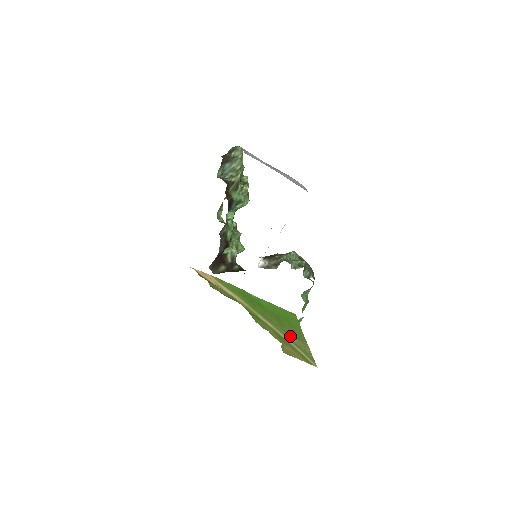
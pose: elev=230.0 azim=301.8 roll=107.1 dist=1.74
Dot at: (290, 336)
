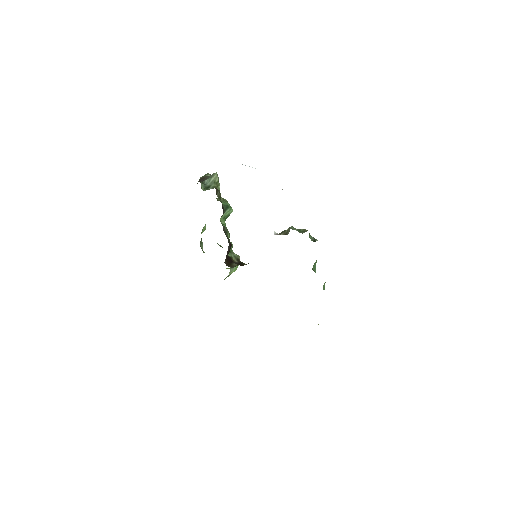
Dot at: occluded
